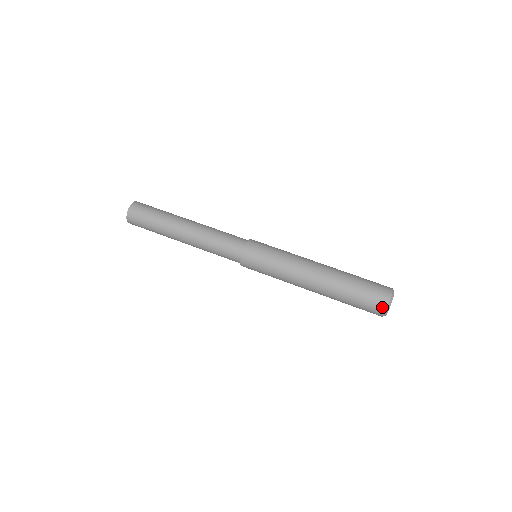
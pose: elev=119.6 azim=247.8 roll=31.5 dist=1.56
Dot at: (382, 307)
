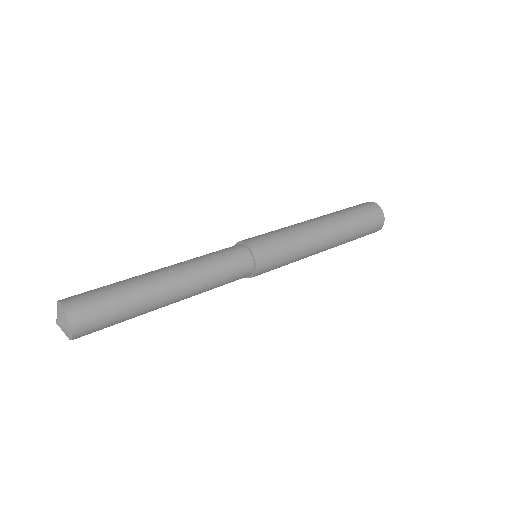
Dot at: (370, 203)
